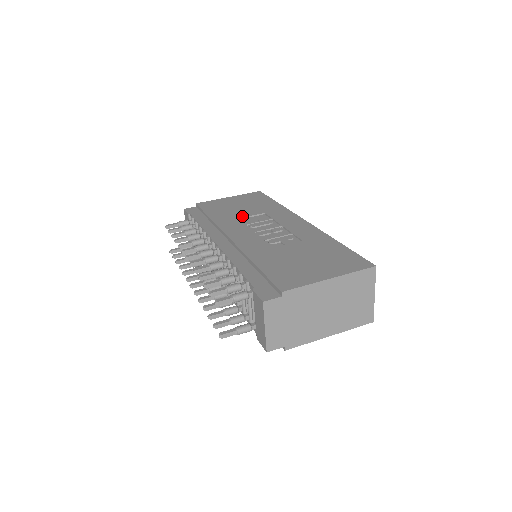
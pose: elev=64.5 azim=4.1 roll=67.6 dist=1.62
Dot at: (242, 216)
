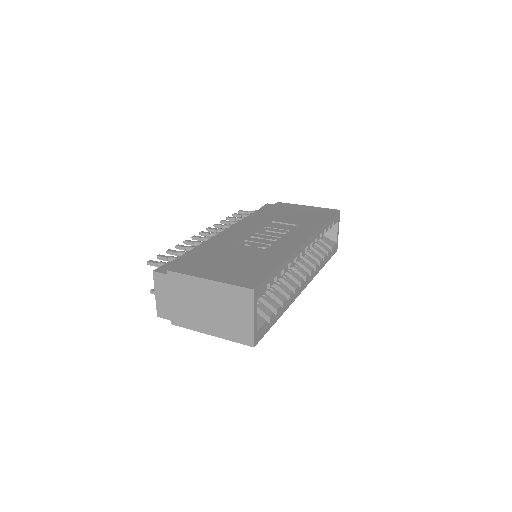
Dot at: (278, 220)
